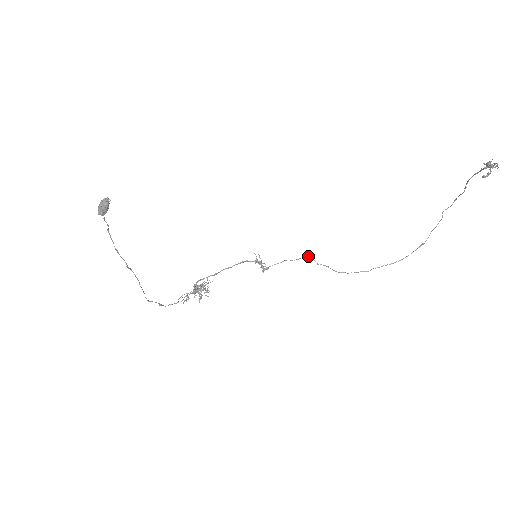
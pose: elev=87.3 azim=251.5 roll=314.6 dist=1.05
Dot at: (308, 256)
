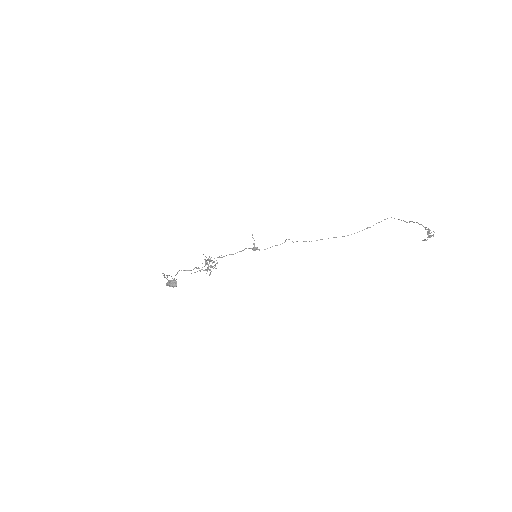
Dot at: occluded
